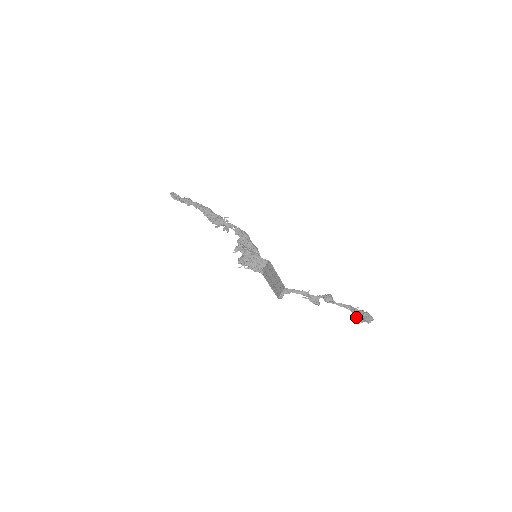
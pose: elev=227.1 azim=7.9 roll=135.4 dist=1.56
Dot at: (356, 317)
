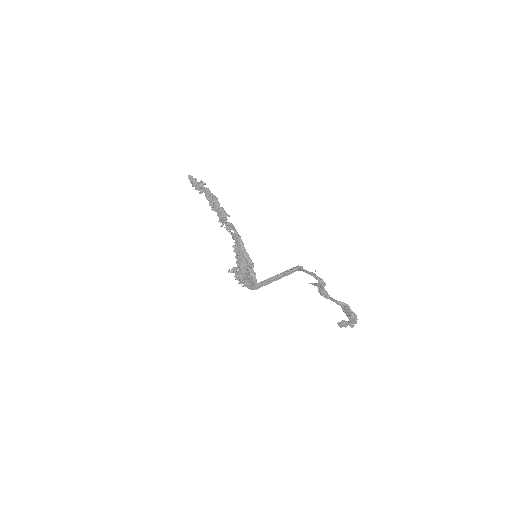
Dot at: (338, 324)
